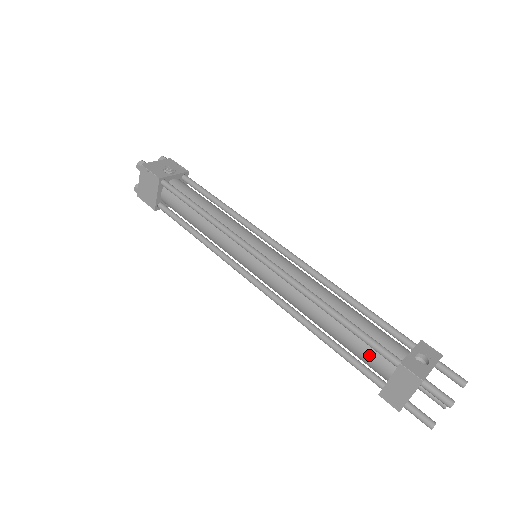
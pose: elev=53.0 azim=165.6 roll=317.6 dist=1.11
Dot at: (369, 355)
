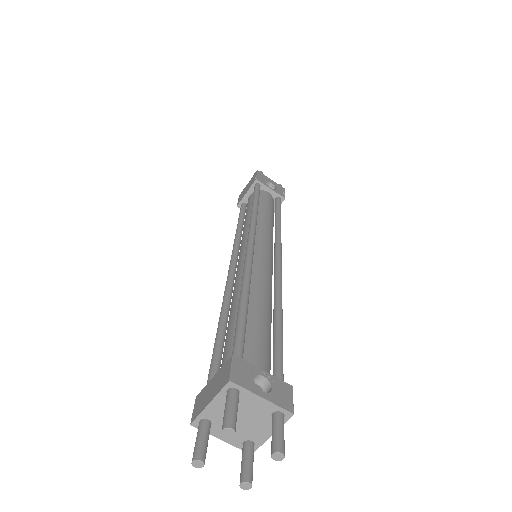
Dot at: (228, 350)
